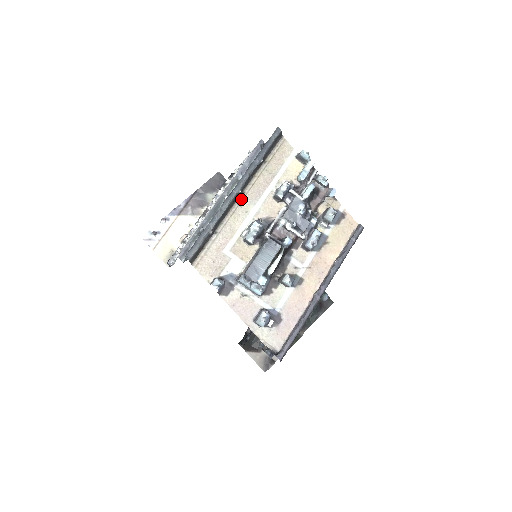
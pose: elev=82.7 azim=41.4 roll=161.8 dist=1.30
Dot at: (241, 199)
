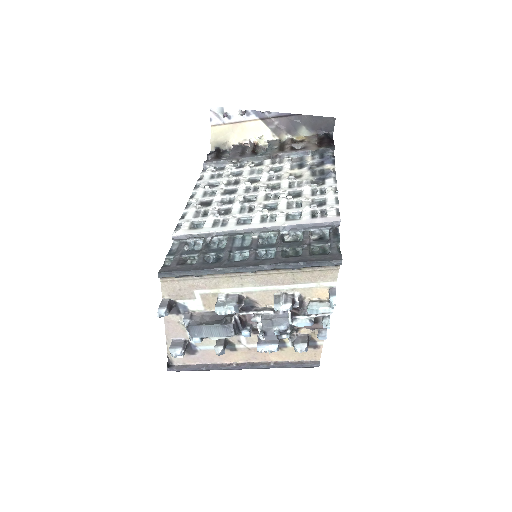
Dot at: (248, 274)
